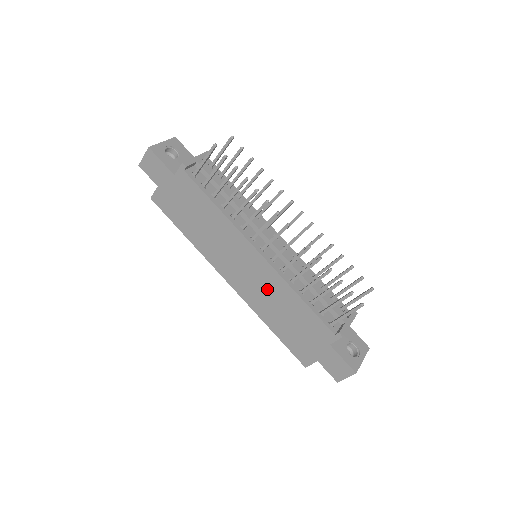
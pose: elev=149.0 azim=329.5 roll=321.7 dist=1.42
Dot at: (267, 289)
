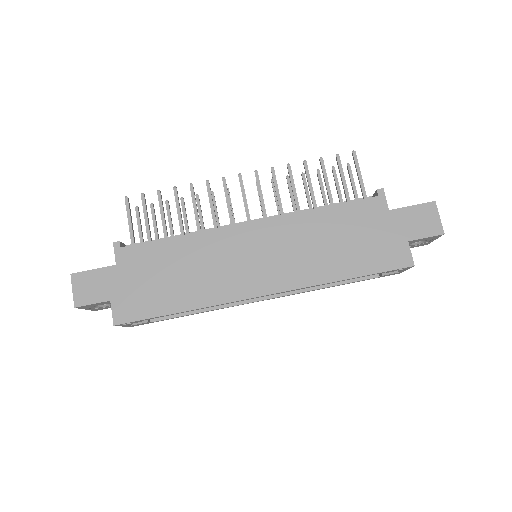
Dot at: (294, 244)
